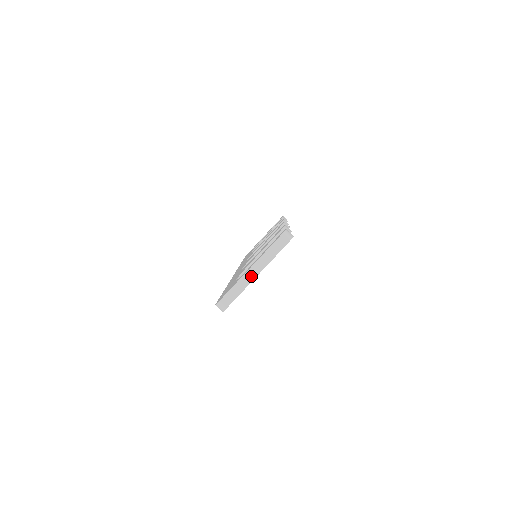
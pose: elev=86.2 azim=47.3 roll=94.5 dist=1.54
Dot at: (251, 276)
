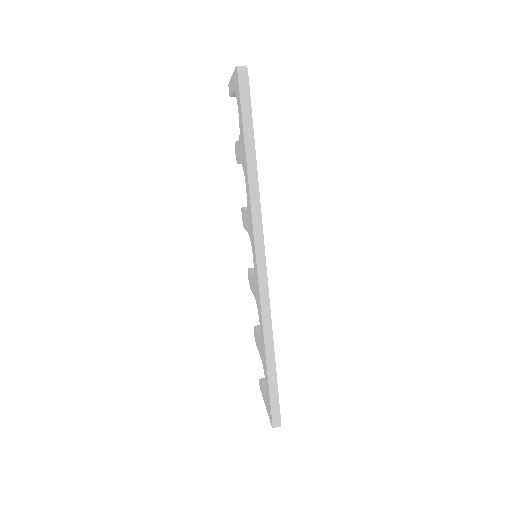
Dot at: occluded
